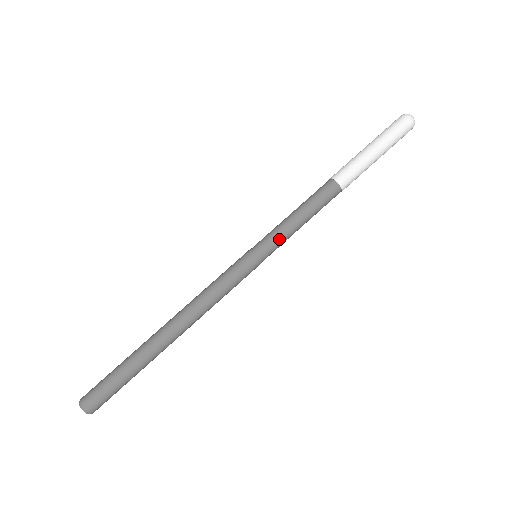
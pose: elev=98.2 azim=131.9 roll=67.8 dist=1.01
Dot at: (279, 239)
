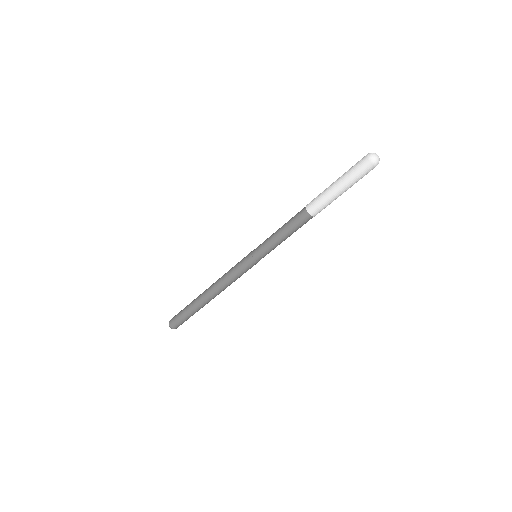
Dot at: (269, 250)
